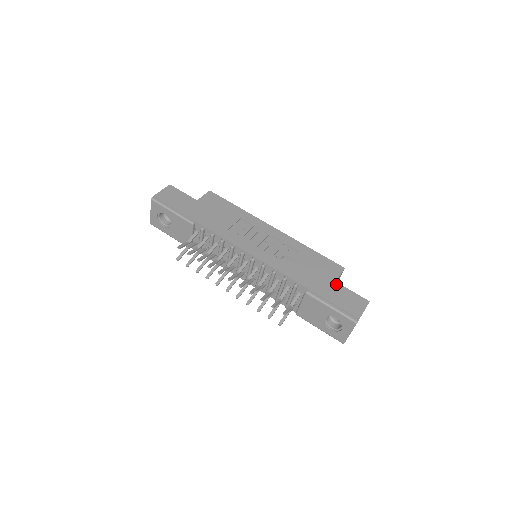
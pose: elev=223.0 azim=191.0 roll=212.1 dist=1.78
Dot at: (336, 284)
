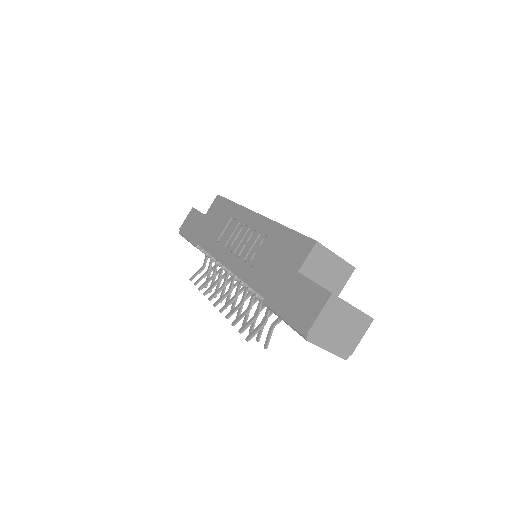
Dot at: (296, 277)
